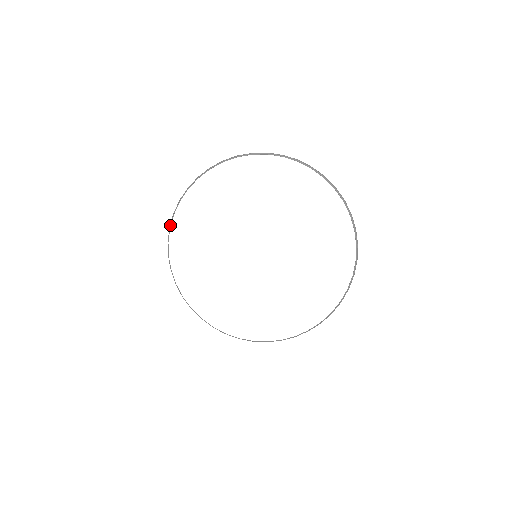
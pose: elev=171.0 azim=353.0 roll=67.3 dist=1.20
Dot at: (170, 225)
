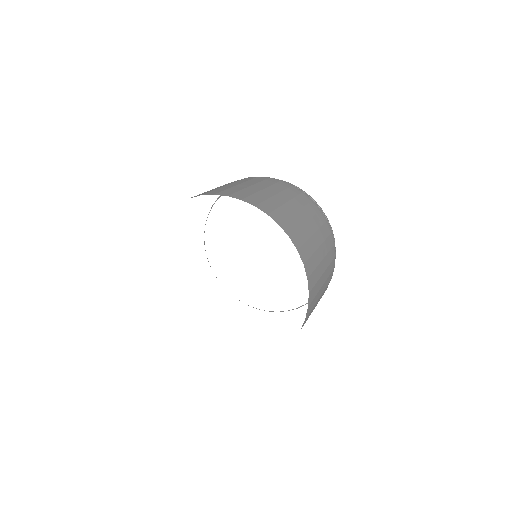
Dot at: occluded
